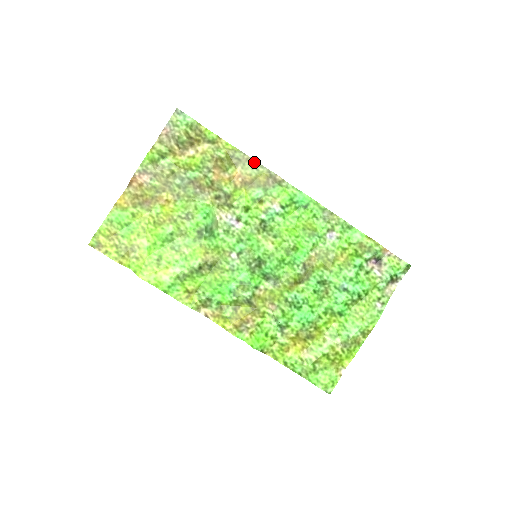
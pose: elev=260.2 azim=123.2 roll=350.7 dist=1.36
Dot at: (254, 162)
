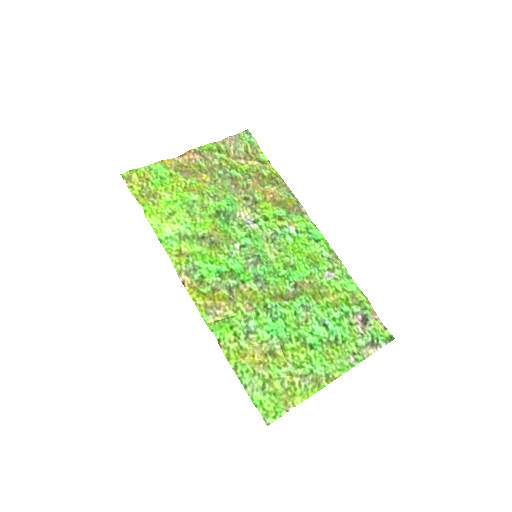
Dot at: (289, 190)
